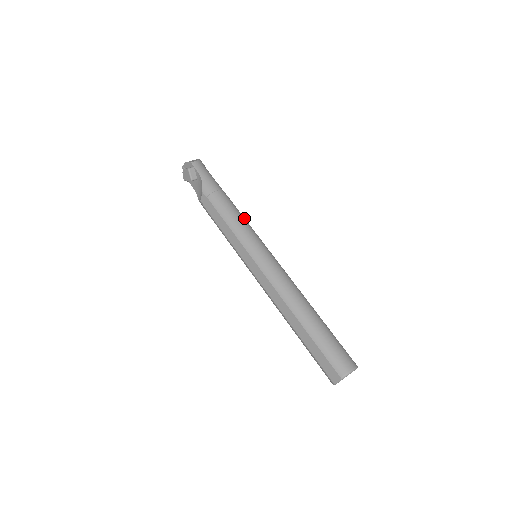
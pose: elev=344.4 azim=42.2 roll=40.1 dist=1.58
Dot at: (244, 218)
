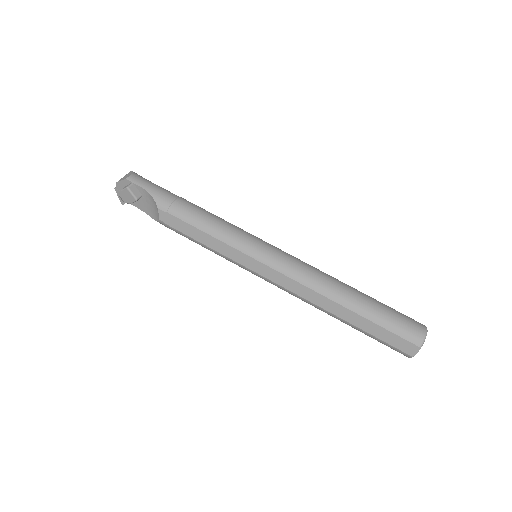
Dot at: (222, 219)
